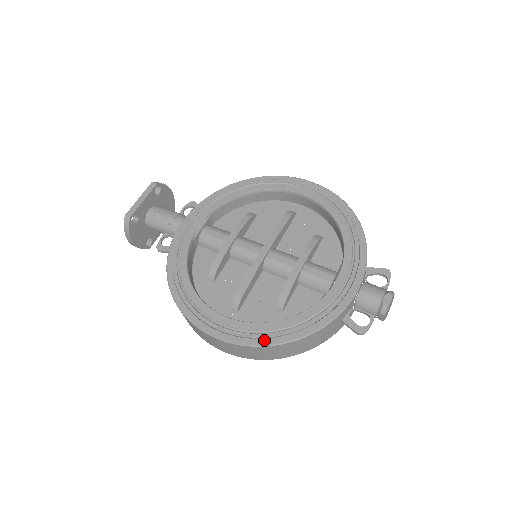
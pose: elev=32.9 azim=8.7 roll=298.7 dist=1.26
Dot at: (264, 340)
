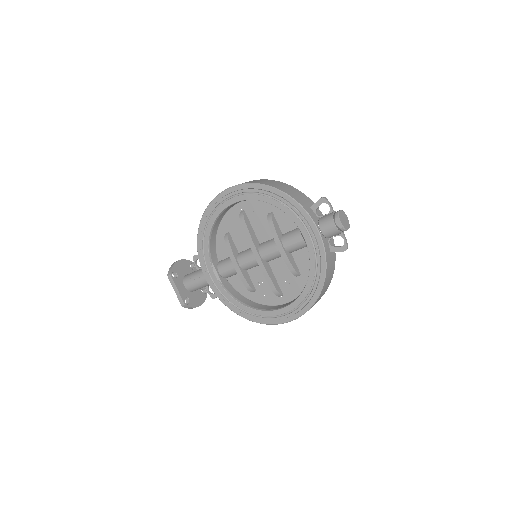
Dot at: (309, 304)
